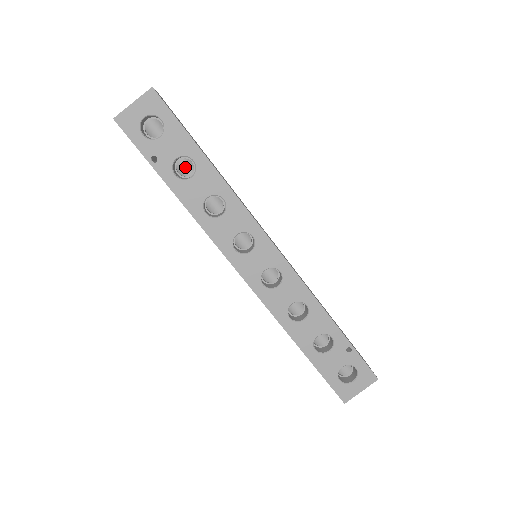
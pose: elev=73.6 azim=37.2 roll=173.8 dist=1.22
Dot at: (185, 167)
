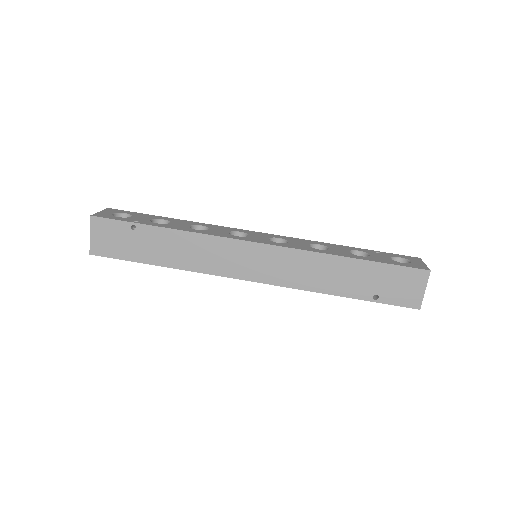
Dot at: occluded
